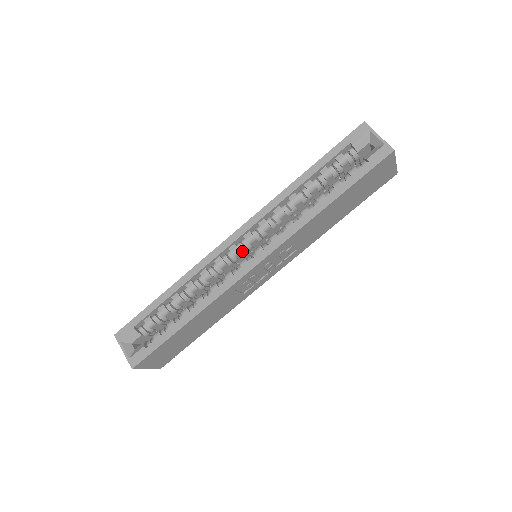
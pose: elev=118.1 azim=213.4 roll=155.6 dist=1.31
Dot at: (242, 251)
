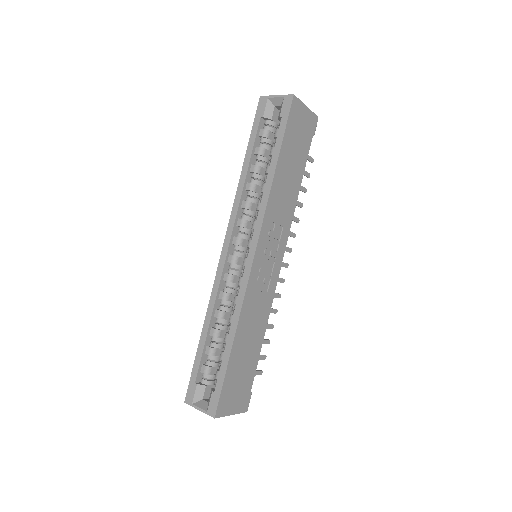
Dot at: (239, 256)
